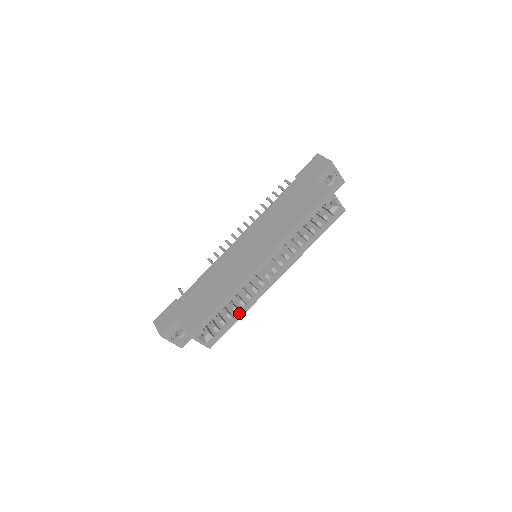
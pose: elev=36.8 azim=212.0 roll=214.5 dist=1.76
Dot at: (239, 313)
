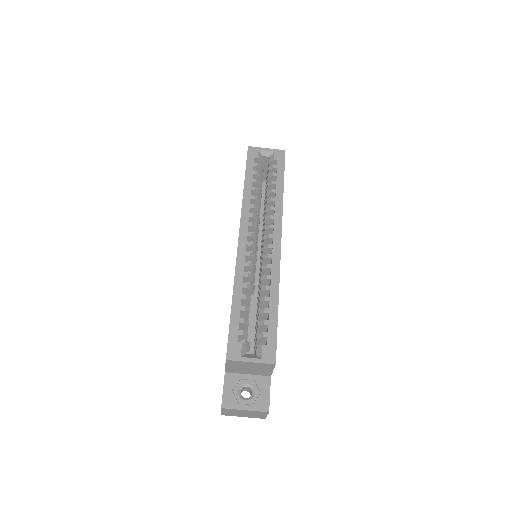
Dot at: (270, 300)
